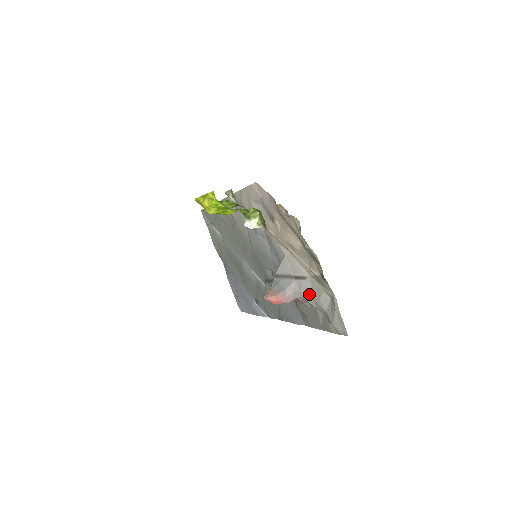
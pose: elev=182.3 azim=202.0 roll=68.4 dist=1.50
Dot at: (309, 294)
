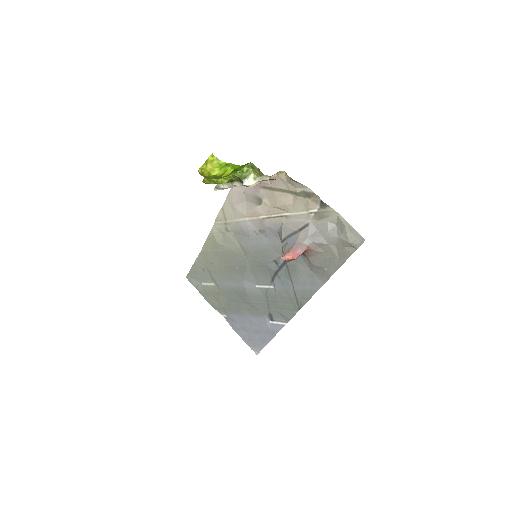
Dot at: (317, 235)
